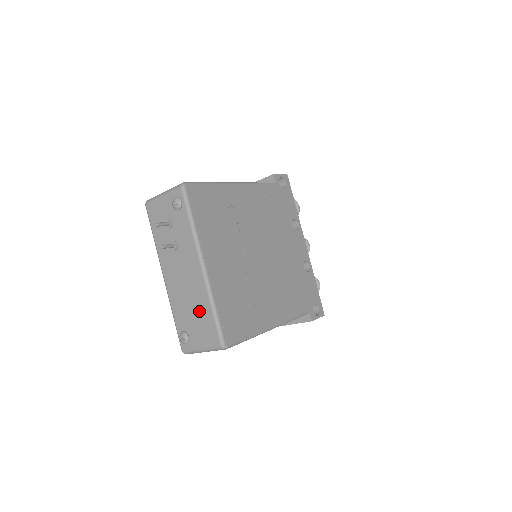
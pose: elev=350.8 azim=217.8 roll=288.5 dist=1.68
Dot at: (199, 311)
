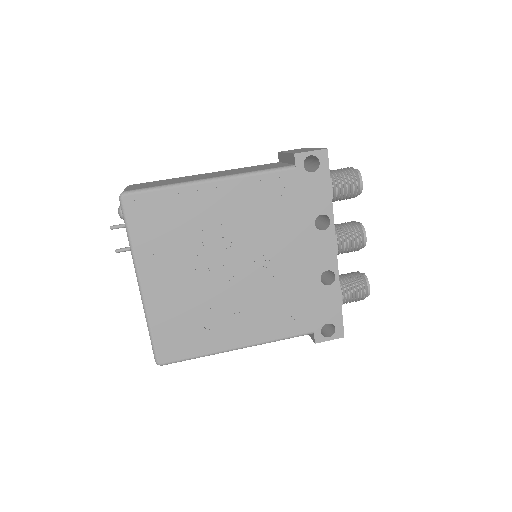
Dot at: occluded
